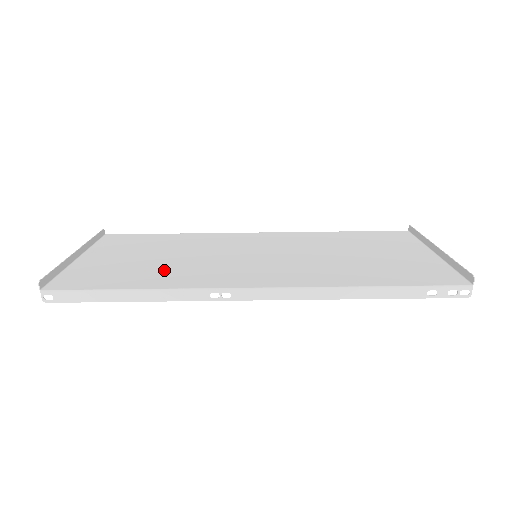
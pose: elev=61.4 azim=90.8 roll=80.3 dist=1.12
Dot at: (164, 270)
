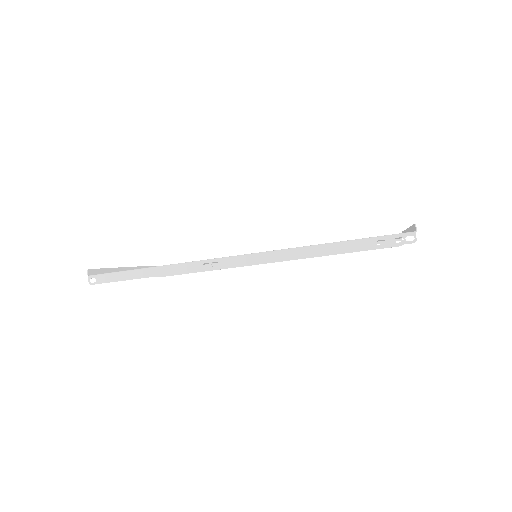
Dot at: occluded
